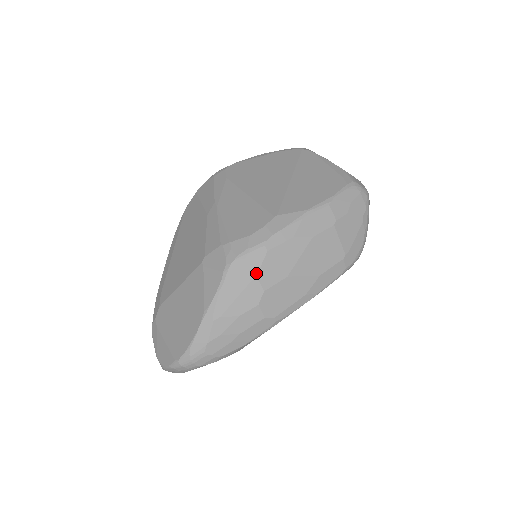
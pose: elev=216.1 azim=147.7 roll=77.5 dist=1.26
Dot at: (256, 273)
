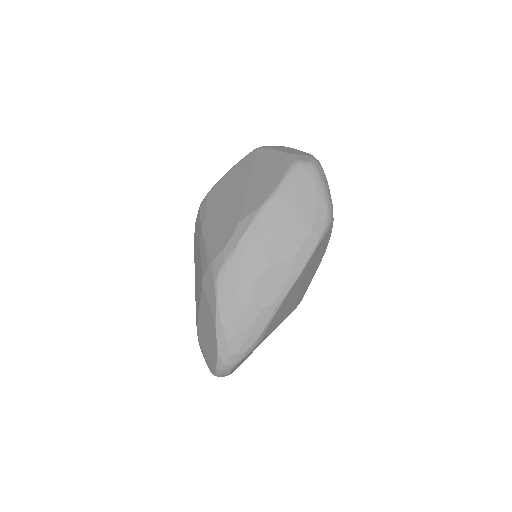
Dot at: (238, 277)
